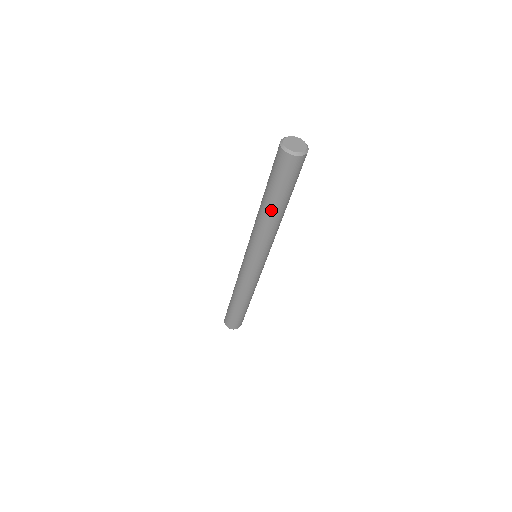
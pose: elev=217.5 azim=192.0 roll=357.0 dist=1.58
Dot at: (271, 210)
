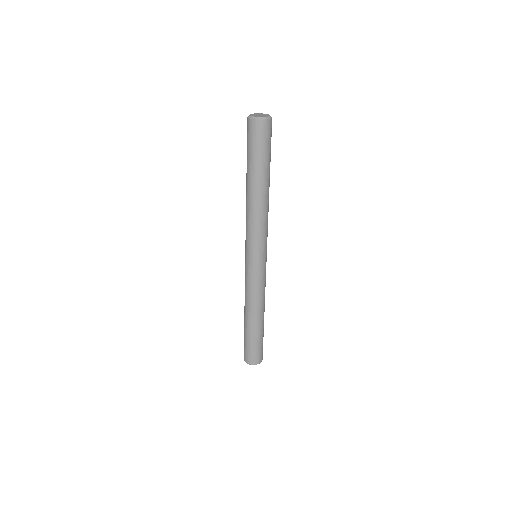
Dot at: (254, 187)
